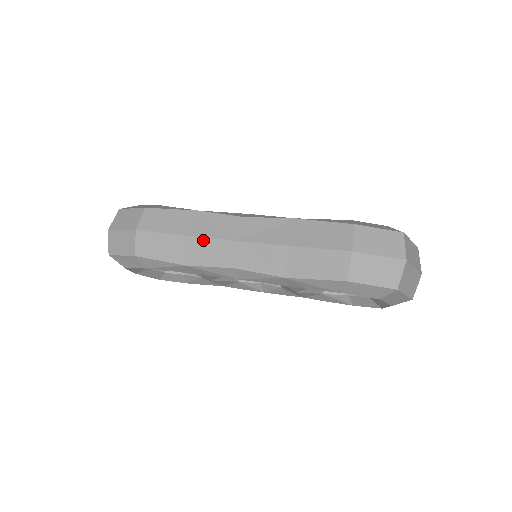
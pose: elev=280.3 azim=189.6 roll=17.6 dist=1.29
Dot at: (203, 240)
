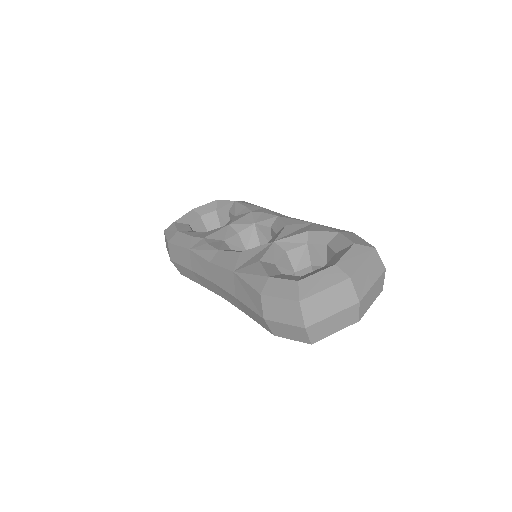
Dot at: (199, 276)
